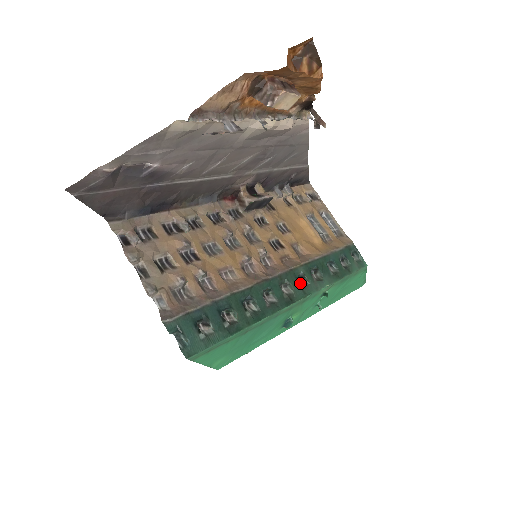
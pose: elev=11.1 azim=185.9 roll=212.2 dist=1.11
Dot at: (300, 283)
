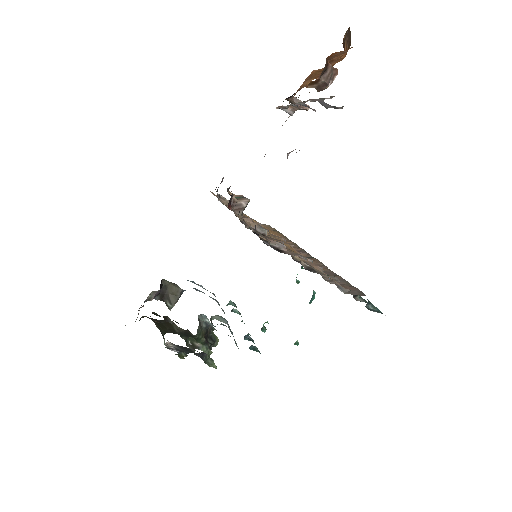
Dot at: occluded
